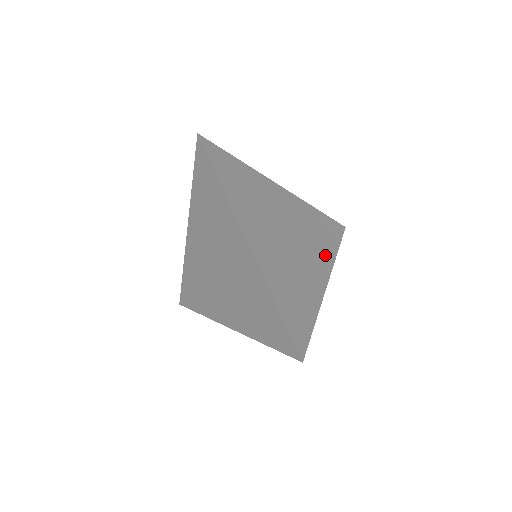
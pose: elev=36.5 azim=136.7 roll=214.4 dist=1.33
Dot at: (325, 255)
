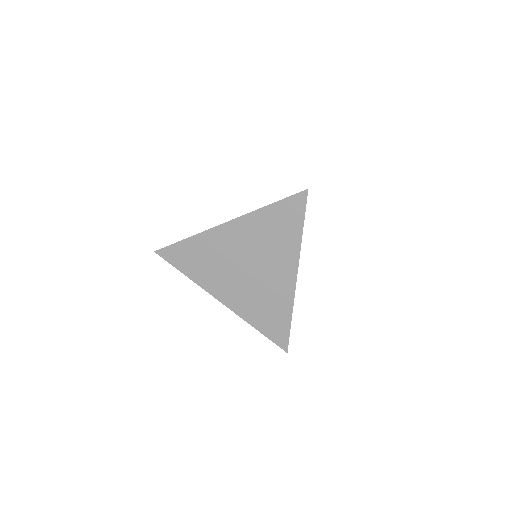
Dot at: occluded
